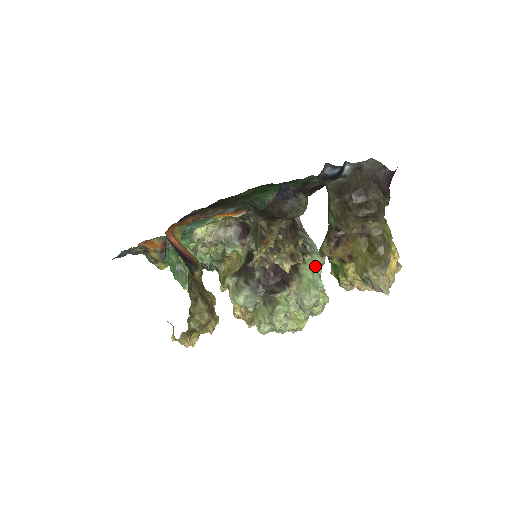
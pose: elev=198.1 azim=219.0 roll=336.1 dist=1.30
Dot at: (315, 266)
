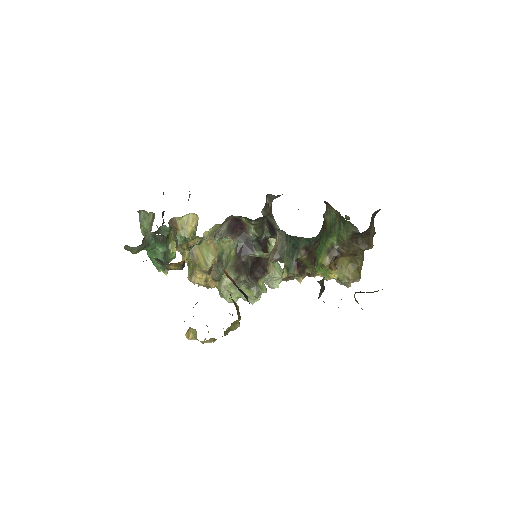
Dot at: occluded
